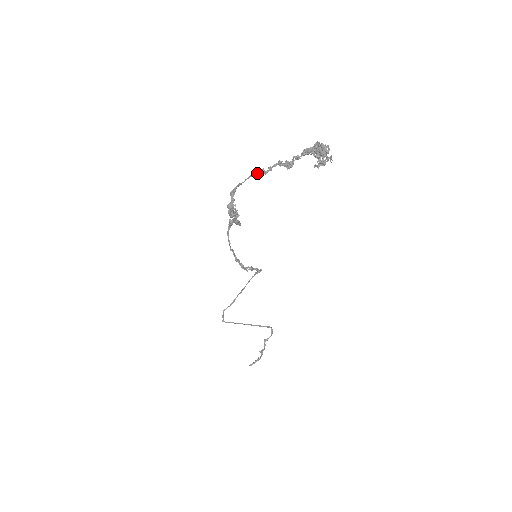
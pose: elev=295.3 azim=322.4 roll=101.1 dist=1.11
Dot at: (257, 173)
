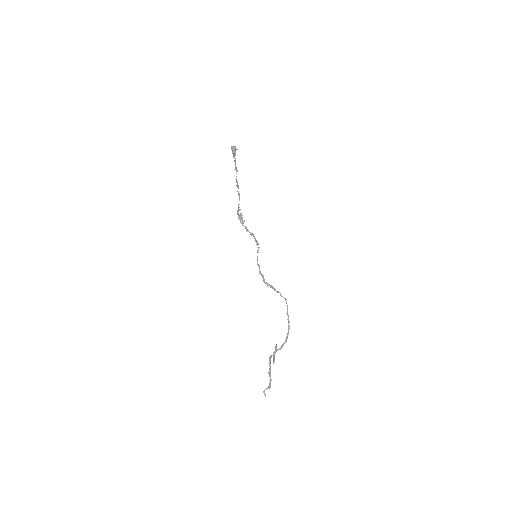
Dot at: (237, 183)
